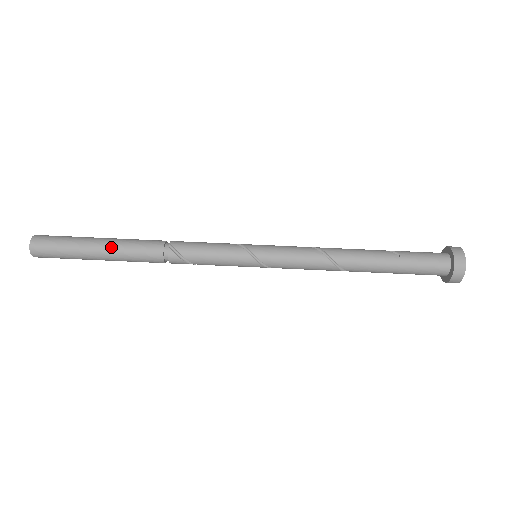
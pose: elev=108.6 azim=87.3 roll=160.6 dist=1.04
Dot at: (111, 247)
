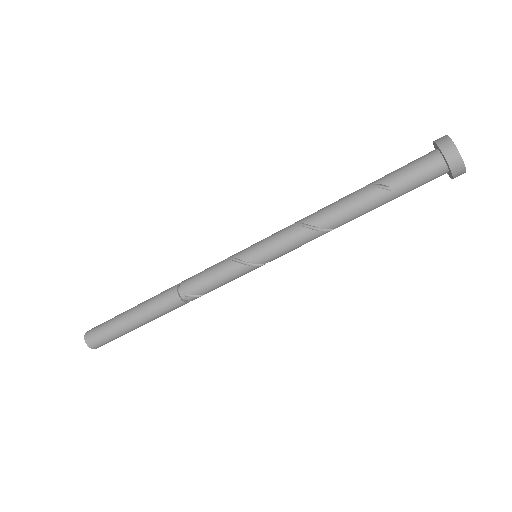
Dot at: (143, 319)
